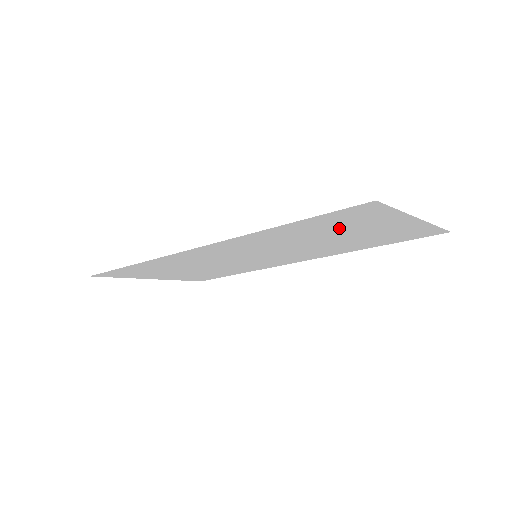
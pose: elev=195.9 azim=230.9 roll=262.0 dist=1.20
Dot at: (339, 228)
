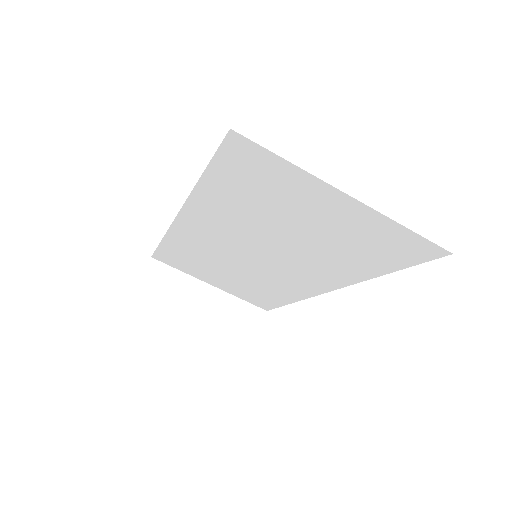
Dot at: (271, 200)
